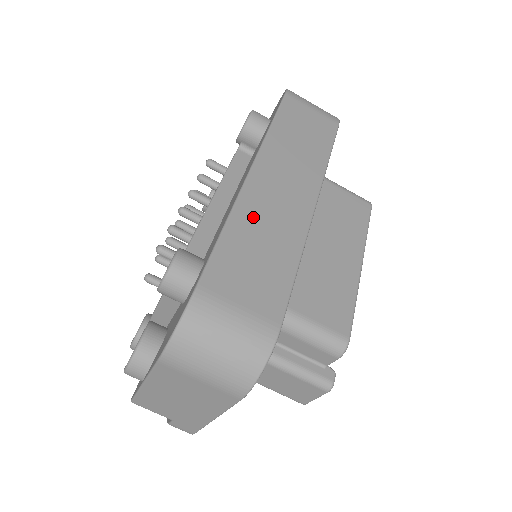
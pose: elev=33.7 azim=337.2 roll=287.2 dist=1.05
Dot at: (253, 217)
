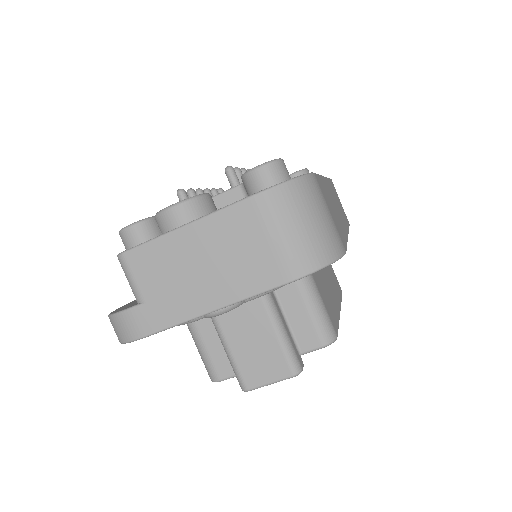
Dot at: (329, 193)
